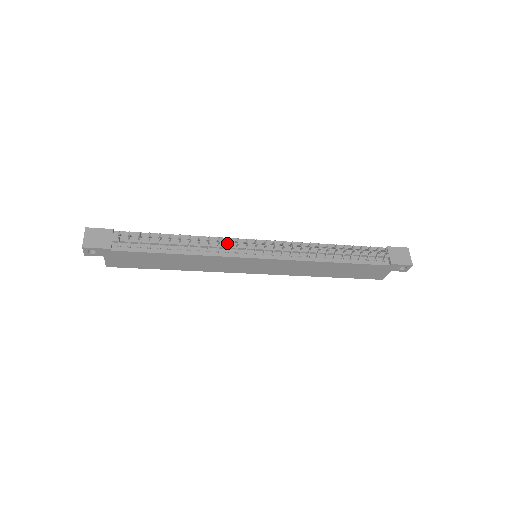
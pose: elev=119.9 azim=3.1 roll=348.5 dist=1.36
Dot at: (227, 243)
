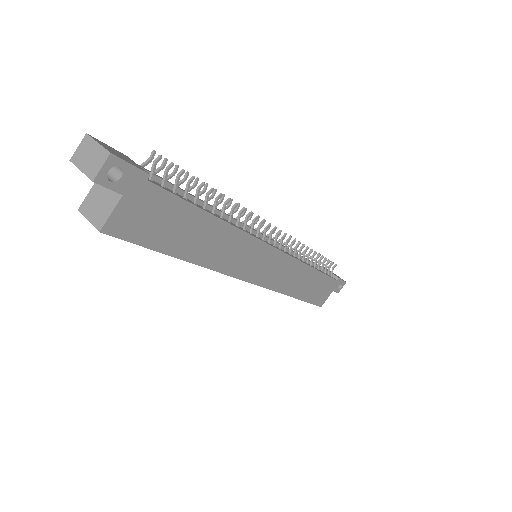
Dot at: (254, 218)
